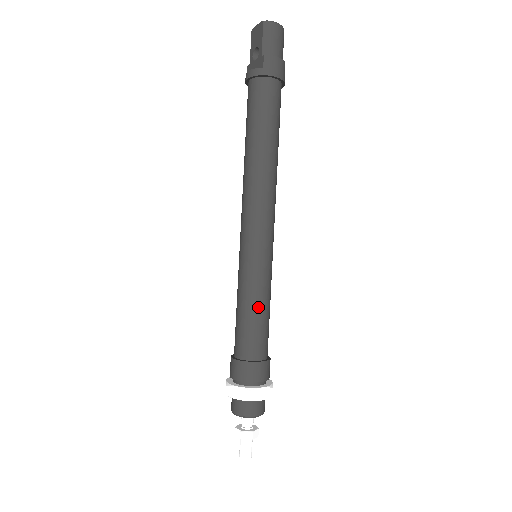
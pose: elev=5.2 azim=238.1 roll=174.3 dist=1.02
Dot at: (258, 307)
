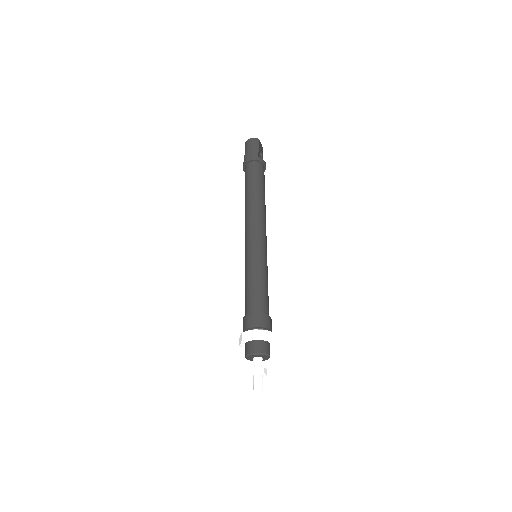
Dot at: (250, 281)
